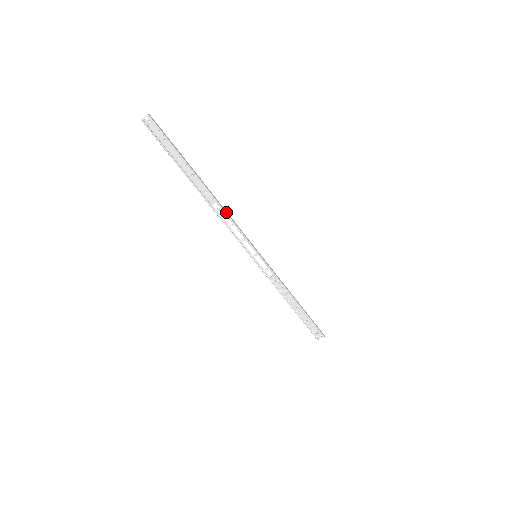
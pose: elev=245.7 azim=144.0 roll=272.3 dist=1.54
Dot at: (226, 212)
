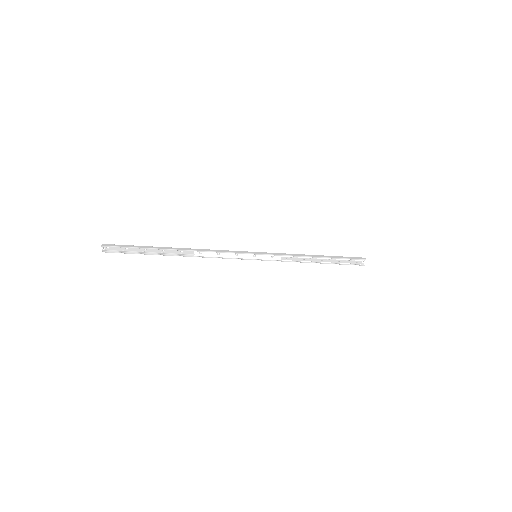
Dot at: (206, 251)
